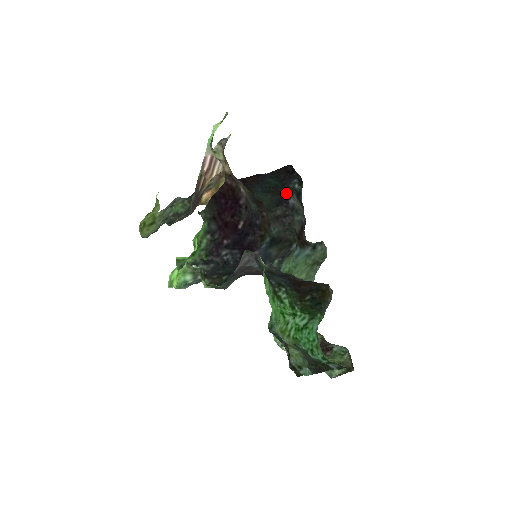
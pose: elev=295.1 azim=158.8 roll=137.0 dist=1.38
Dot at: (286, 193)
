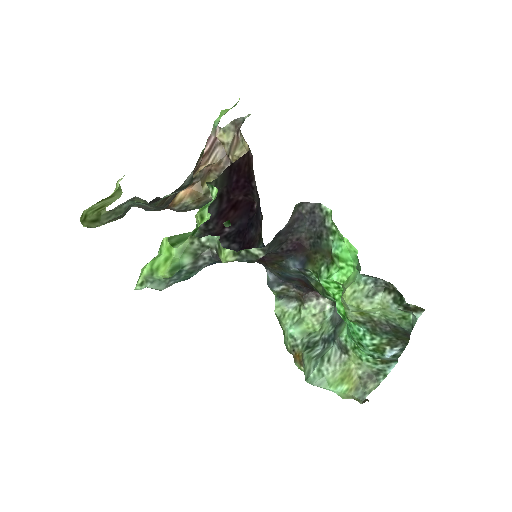
Dot at: occluded
